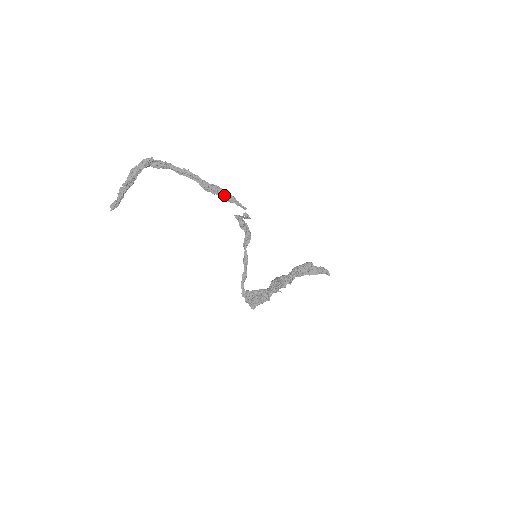
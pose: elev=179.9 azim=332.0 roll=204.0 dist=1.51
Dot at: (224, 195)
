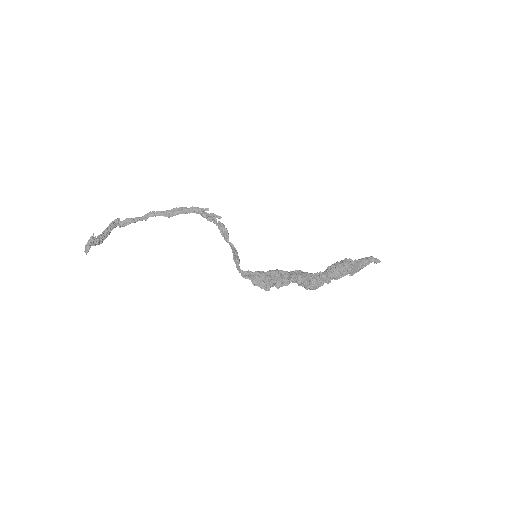
Dot at: (185, 211)
